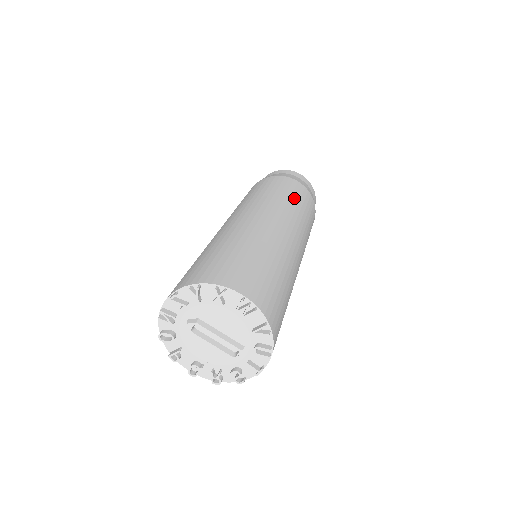
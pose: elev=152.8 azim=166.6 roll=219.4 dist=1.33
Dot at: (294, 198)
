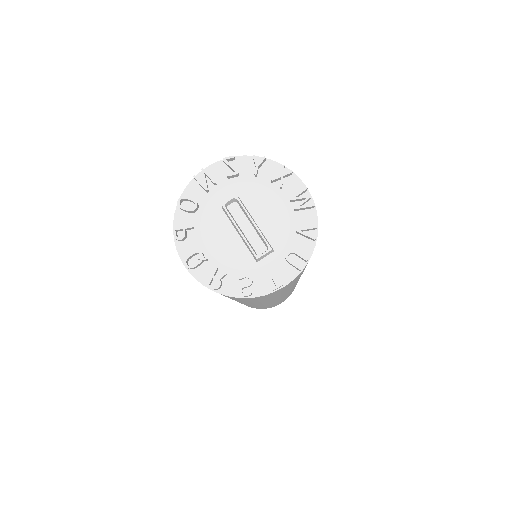
Dot at: occluded
